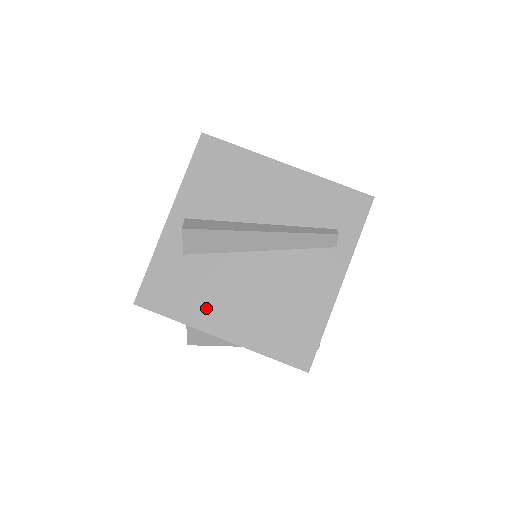
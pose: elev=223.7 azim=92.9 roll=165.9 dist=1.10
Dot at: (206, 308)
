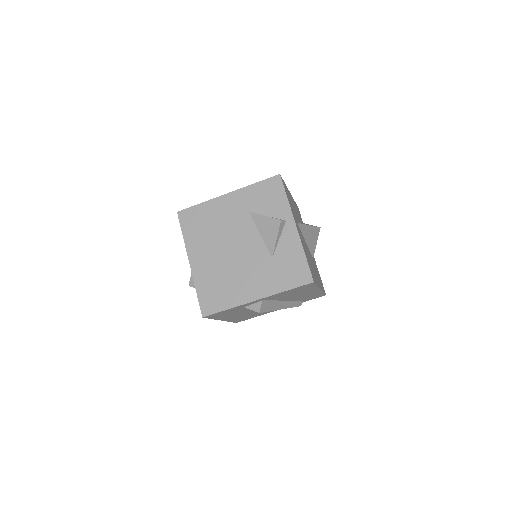
Dot at: (229, 316)
